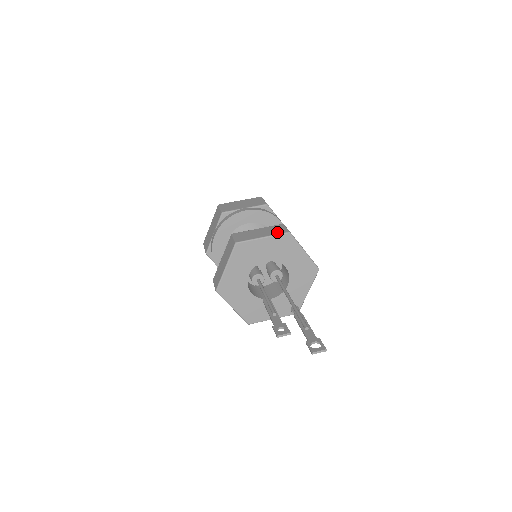
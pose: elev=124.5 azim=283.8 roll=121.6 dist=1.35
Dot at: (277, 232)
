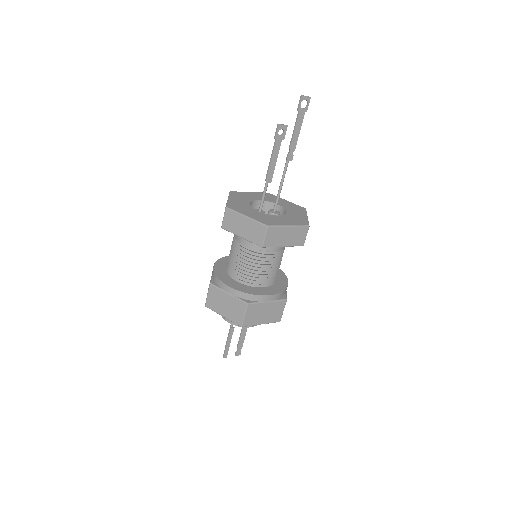
Dot at: occluded
